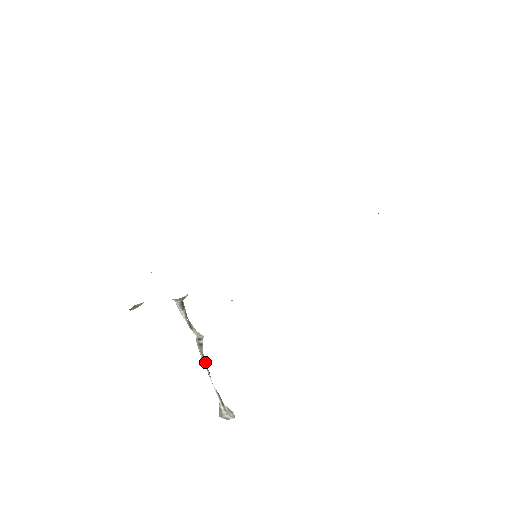
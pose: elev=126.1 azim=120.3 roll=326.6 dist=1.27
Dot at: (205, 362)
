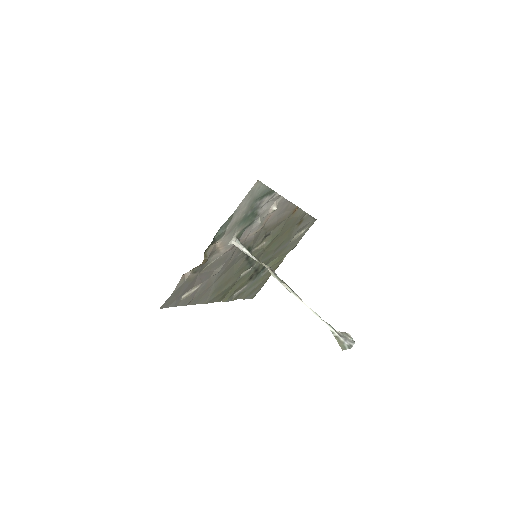
Dot at: (290, 289)
